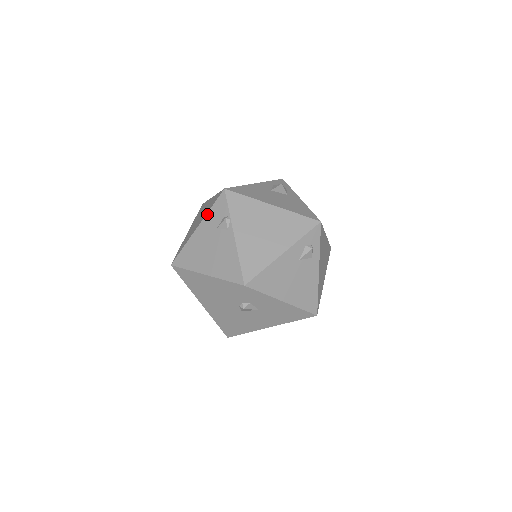
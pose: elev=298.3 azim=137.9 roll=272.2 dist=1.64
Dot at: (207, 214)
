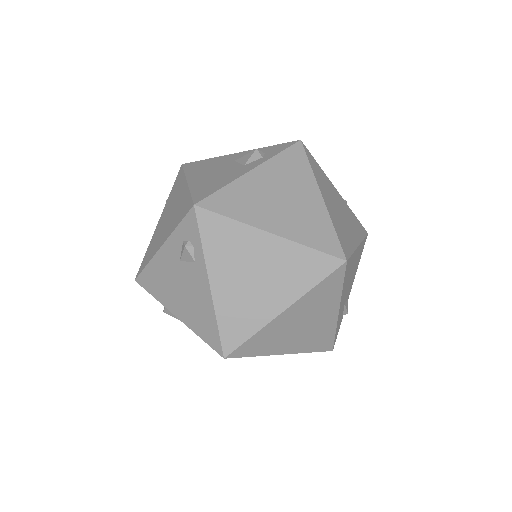
Dot at: occluded
